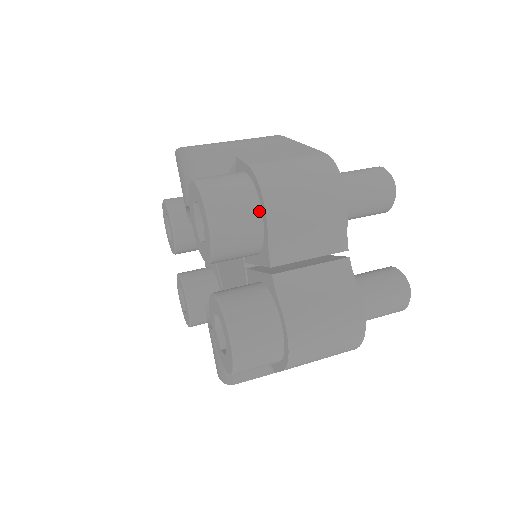
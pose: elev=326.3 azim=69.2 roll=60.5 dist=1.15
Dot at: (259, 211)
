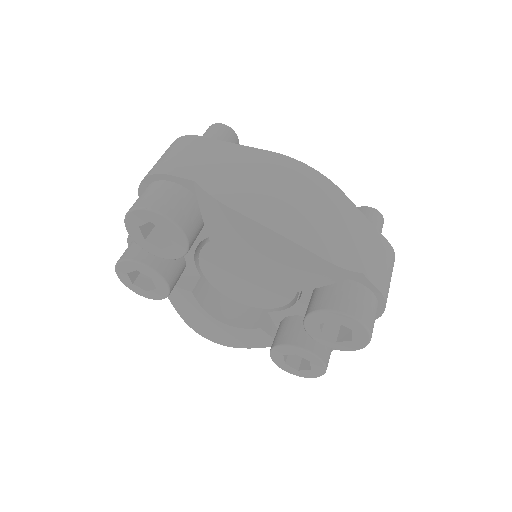
Dot at: occluded
